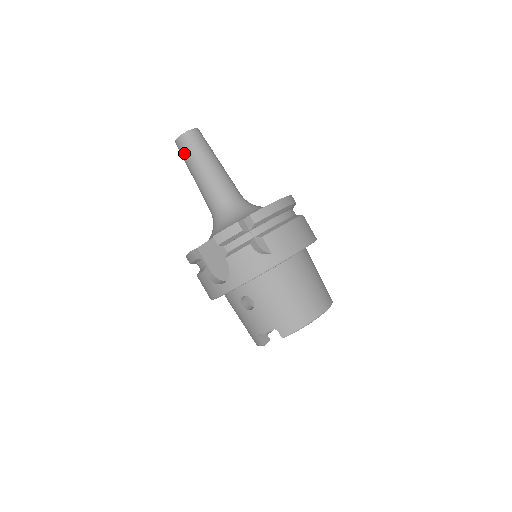
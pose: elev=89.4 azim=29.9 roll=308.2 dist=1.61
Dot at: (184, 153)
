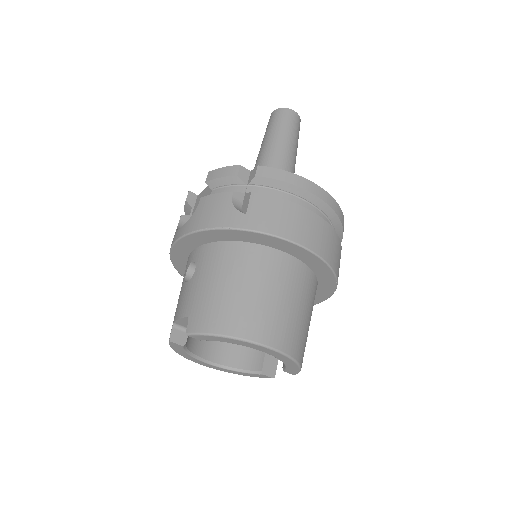
Dot at: (268, 126)
